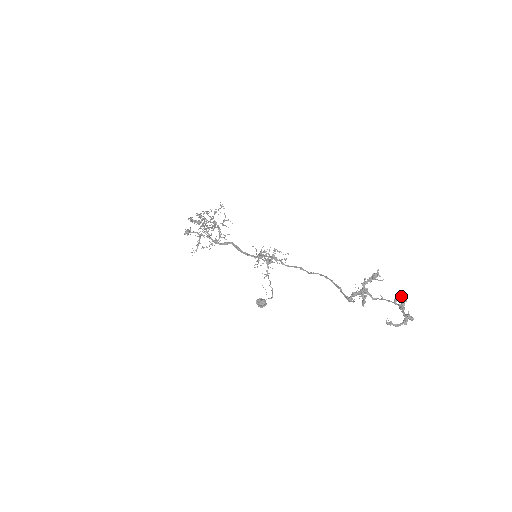
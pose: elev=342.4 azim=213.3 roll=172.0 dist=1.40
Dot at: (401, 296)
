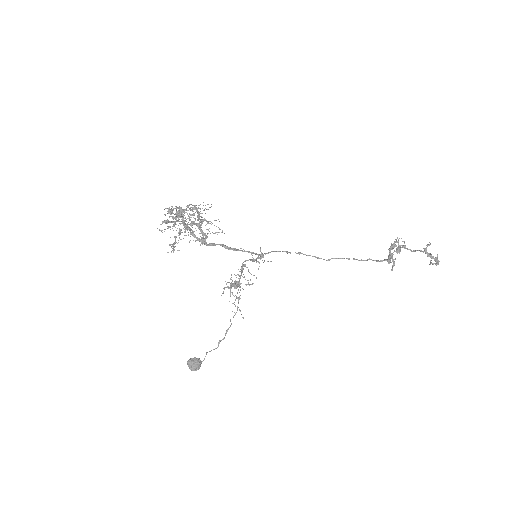
Dot at: (430, 243)
